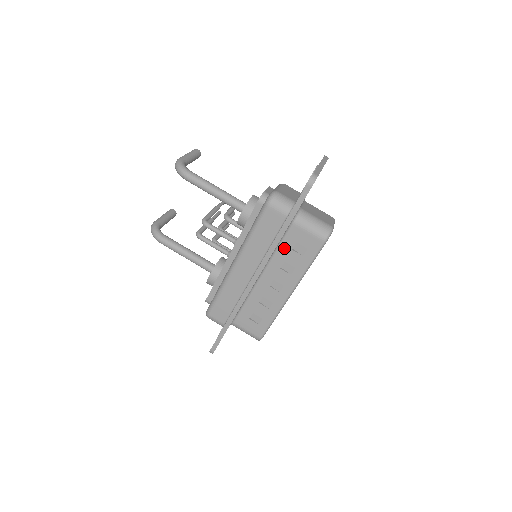
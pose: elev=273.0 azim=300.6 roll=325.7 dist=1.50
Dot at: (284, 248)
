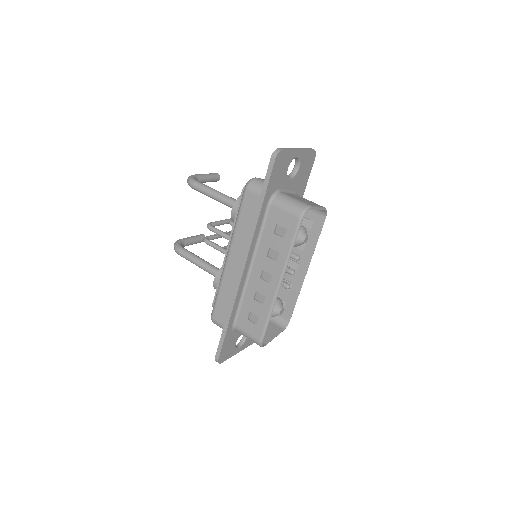
Dot at: (267, 233)
